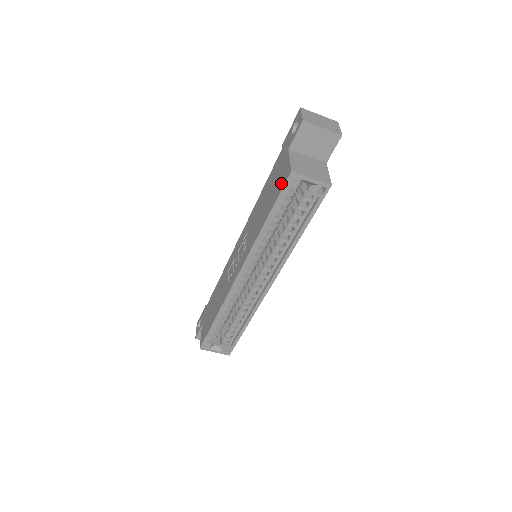
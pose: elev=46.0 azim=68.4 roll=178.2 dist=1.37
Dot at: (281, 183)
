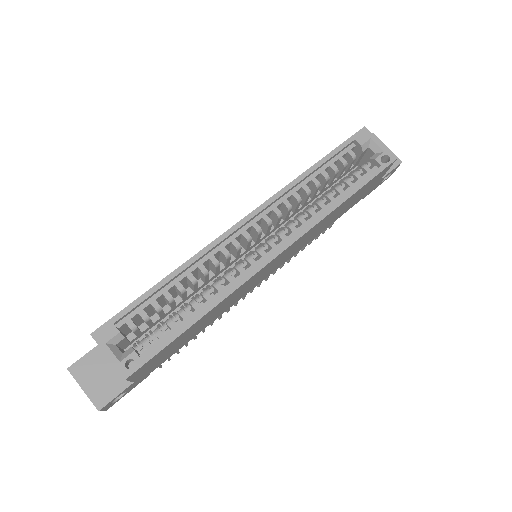
Dot at: occluded
